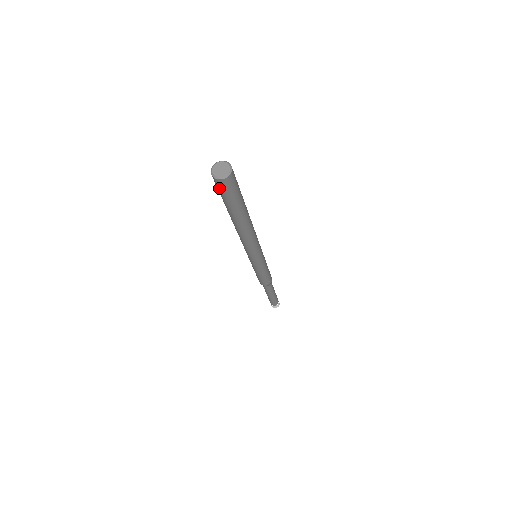
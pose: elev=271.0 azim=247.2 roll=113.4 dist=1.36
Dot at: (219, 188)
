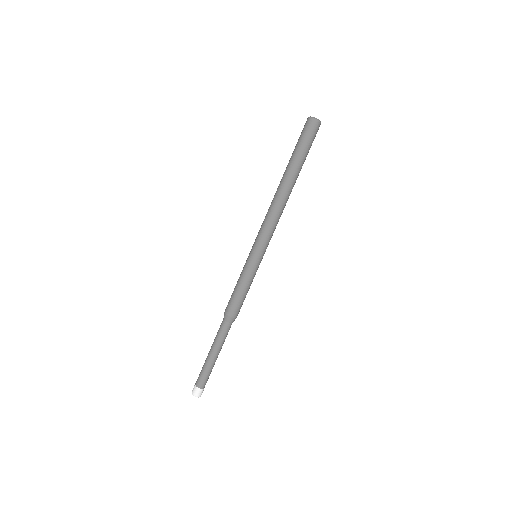
Dot at: (303, 129)
